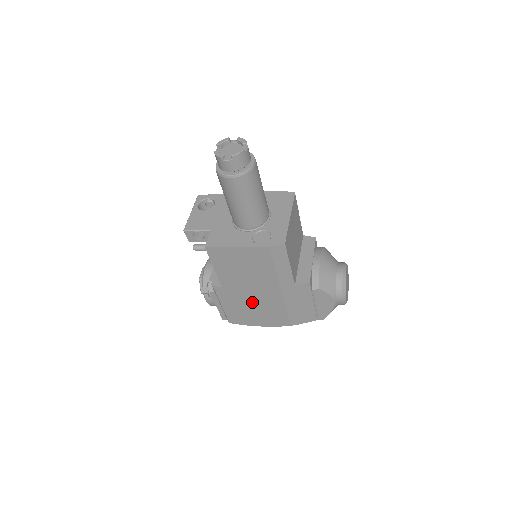
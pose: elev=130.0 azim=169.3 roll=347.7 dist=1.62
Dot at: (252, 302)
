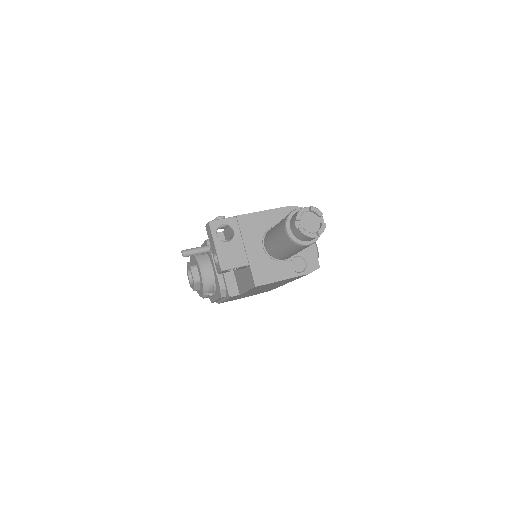
Dot at: (255, 292)
